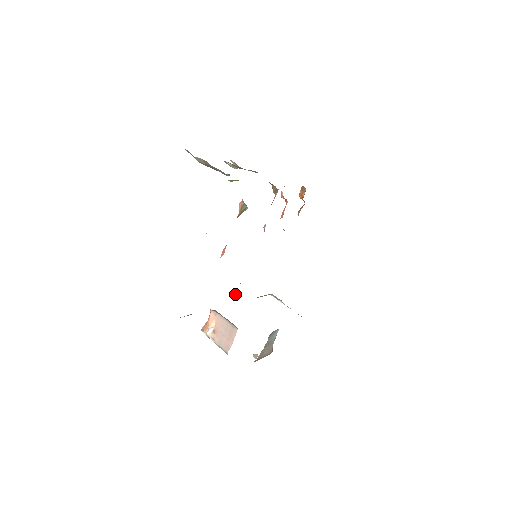
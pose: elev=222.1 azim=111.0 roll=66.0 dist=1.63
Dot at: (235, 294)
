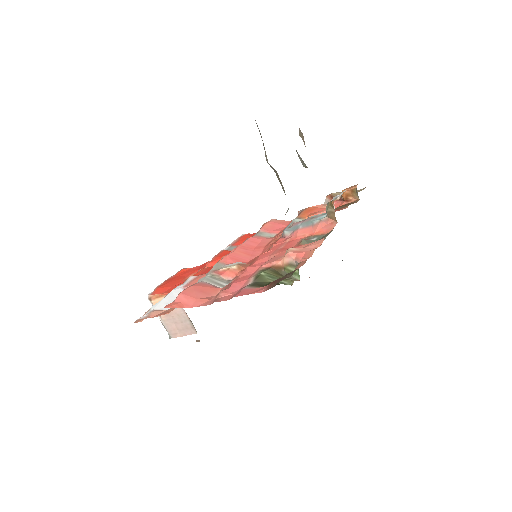
Dot at: (205, 267)
